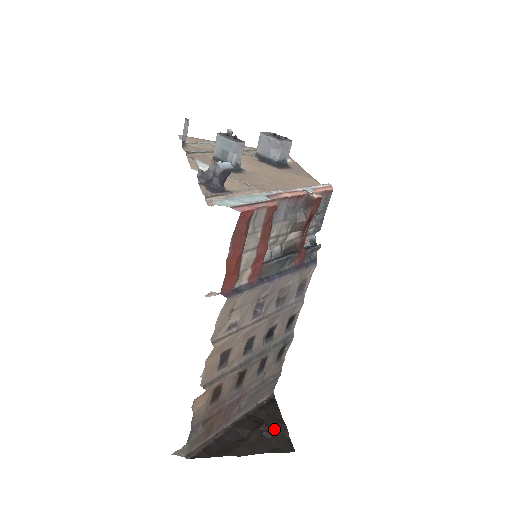
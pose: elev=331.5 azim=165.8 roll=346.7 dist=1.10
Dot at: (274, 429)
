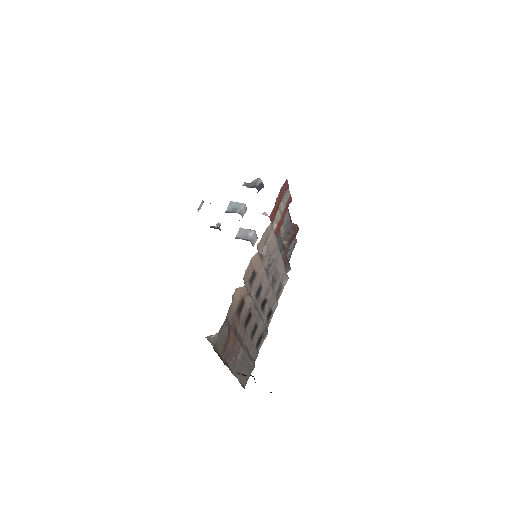
Dot at: occluded
